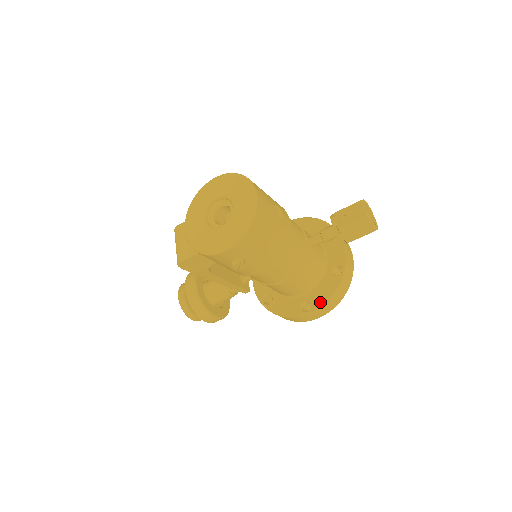
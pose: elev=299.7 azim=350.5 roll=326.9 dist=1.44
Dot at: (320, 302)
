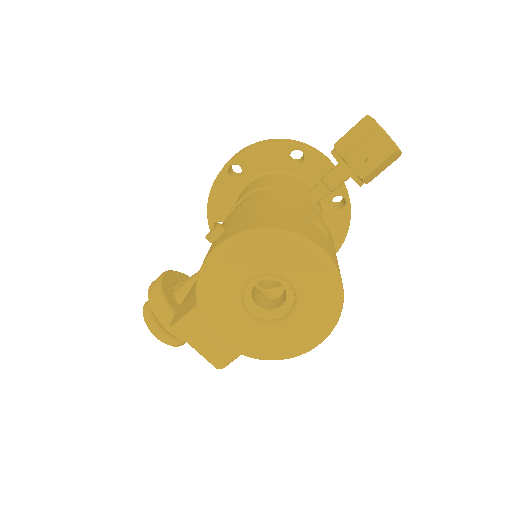
Dot at: (335, 247)
